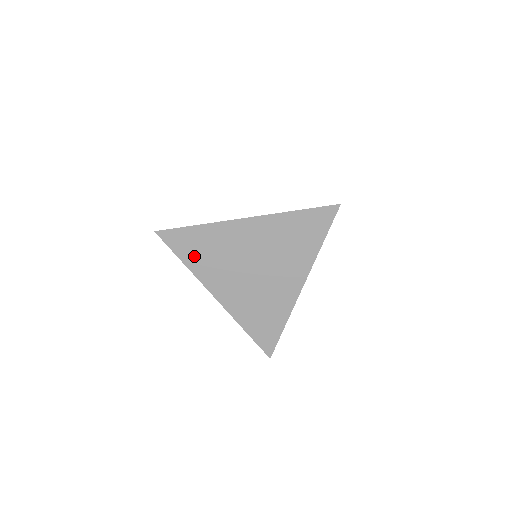
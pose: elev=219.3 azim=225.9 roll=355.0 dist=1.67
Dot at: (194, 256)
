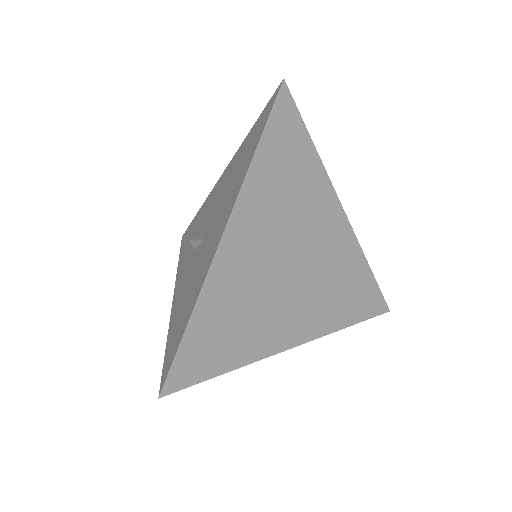
Dot at: (229, 349)
